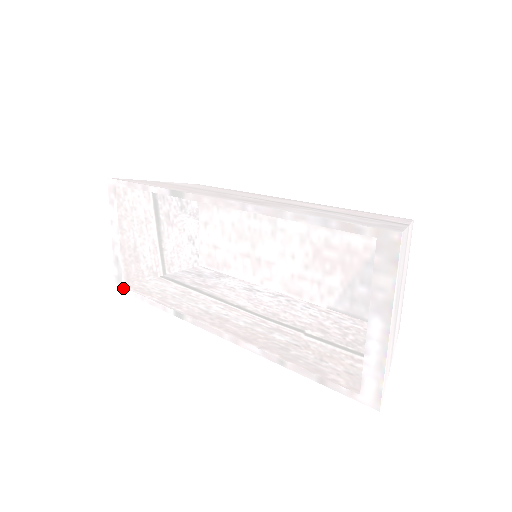
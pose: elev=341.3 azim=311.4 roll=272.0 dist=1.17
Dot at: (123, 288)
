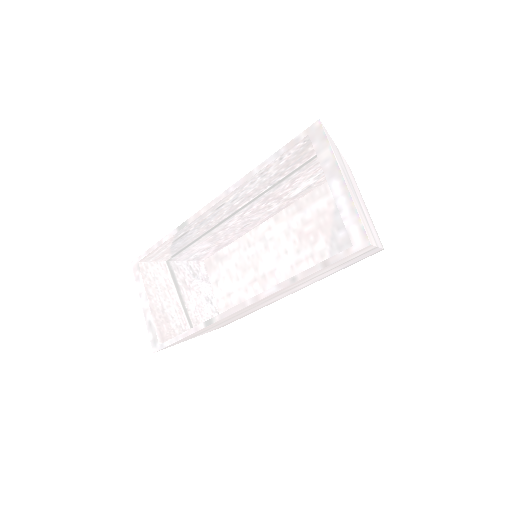
Dot at: (159, 346)
